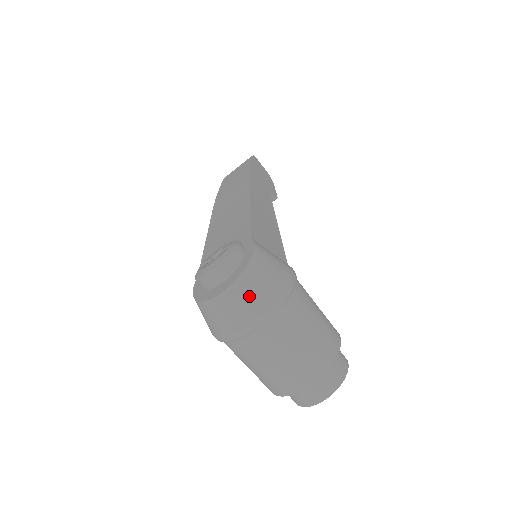
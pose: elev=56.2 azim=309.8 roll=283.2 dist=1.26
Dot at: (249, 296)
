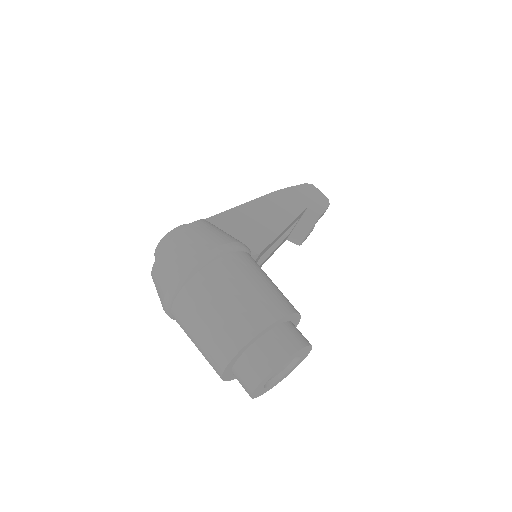
Dot at: (171, 260)
